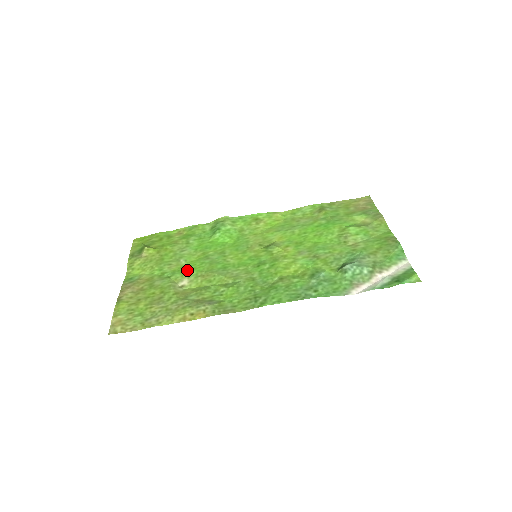
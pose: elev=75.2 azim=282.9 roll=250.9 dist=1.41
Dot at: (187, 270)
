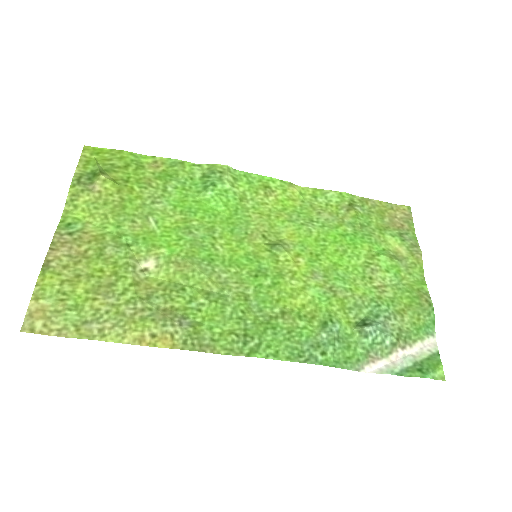
Dot at: (157, 243)
